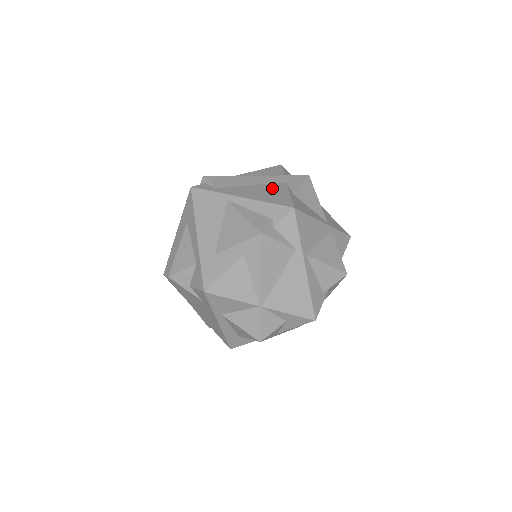
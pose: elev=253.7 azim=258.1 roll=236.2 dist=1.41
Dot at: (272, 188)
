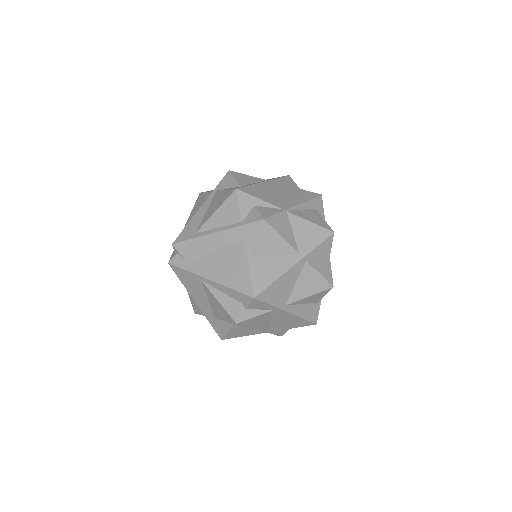
Dot at: (233, 256)
